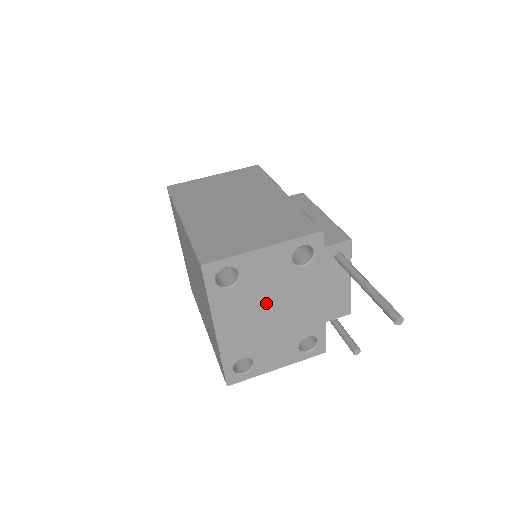
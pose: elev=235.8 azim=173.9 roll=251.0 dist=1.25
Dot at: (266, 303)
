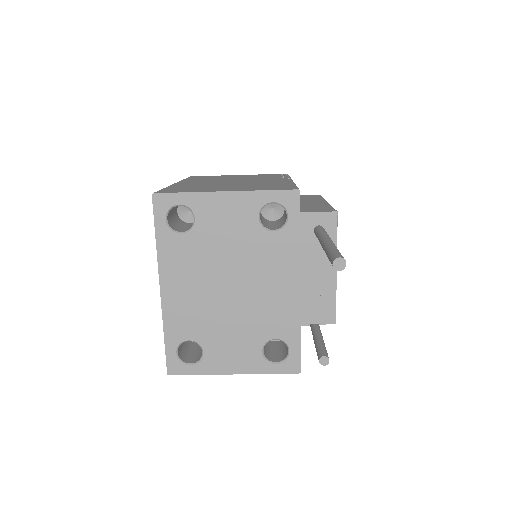
Dot at: (224, 269)
